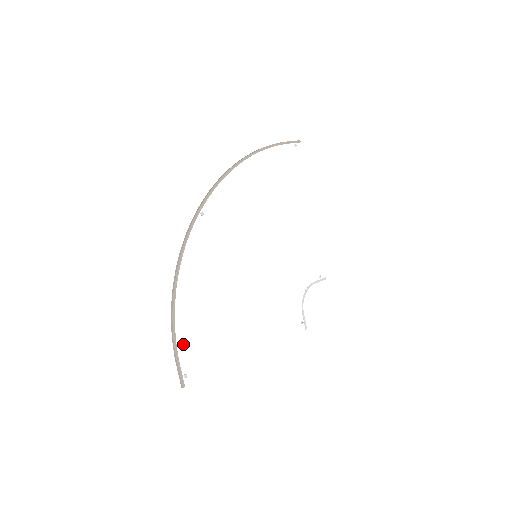
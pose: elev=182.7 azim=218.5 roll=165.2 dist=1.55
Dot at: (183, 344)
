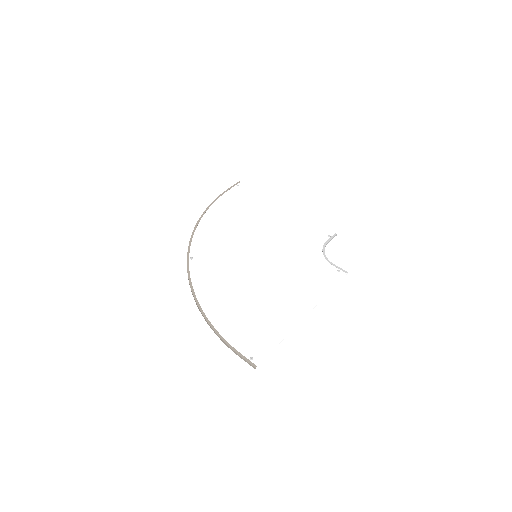
Dot at: (233, 339)
